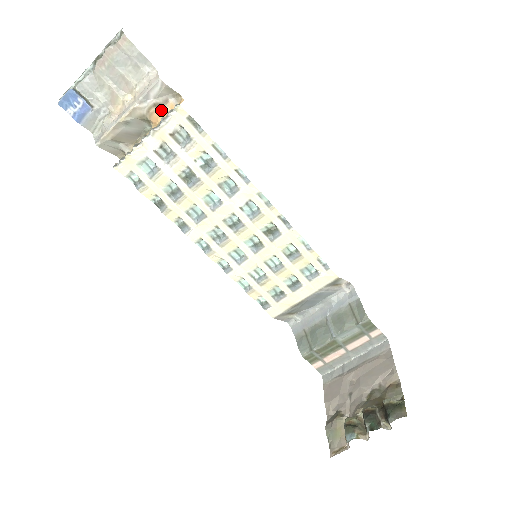
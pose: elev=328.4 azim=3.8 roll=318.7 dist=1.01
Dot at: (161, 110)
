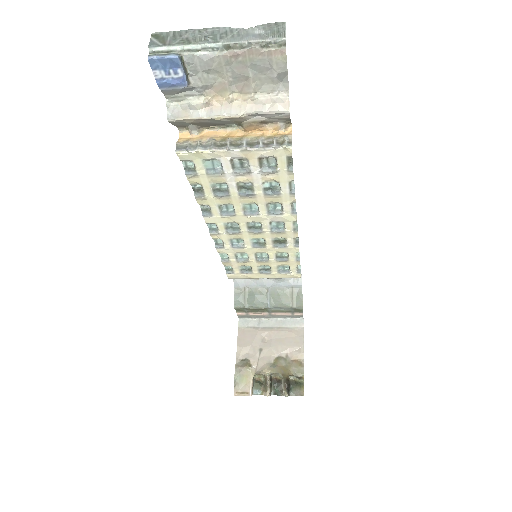
Dot at: (263, 126)
